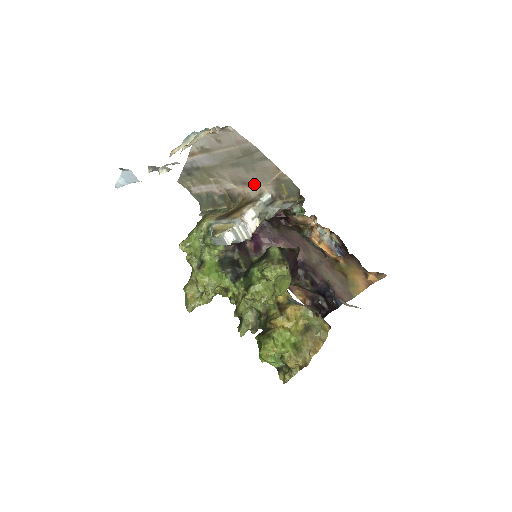
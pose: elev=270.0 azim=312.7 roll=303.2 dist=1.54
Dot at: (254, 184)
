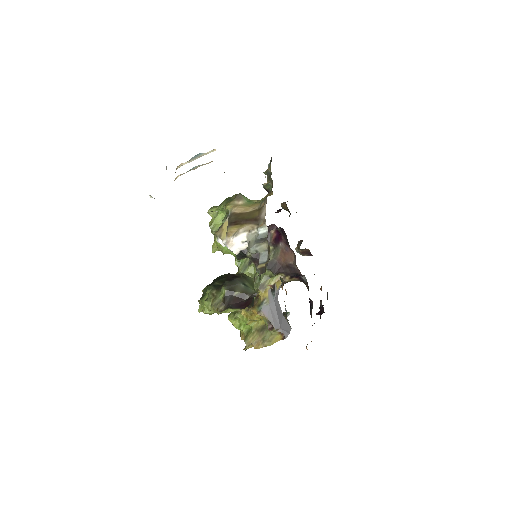
Dot at: occluded
